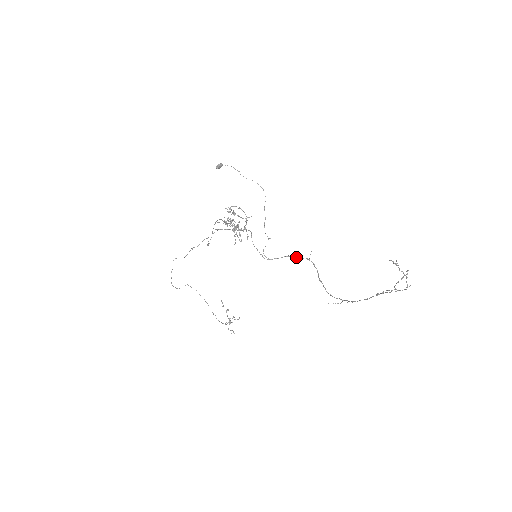
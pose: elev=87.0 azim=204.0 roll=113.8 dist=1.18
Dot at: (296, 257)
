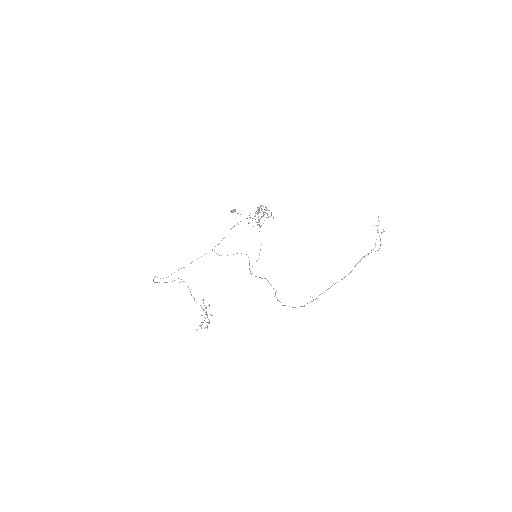
Dot at: (270, 284)
